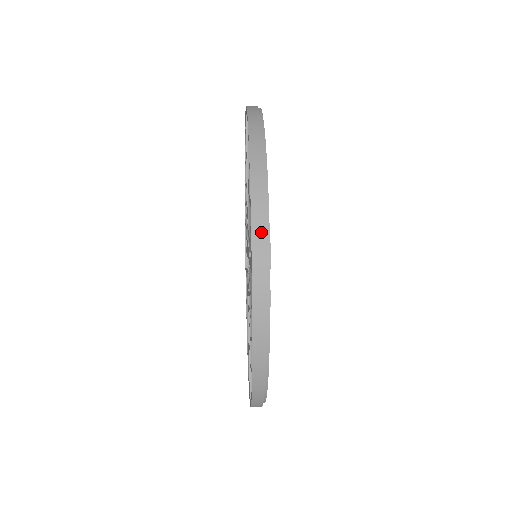
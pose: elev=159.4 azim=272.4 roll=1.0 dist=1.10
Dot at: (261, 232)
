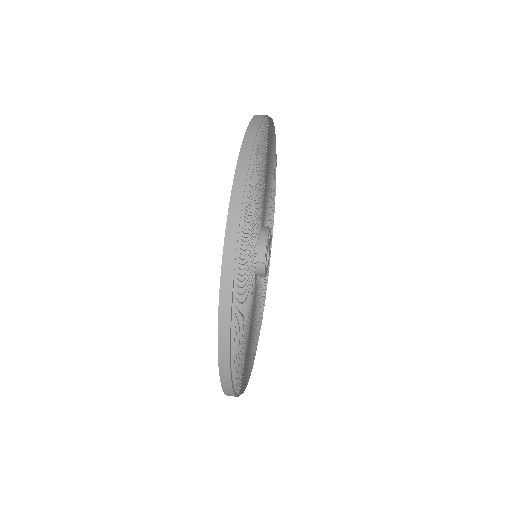
Dot at: (240, 193)
